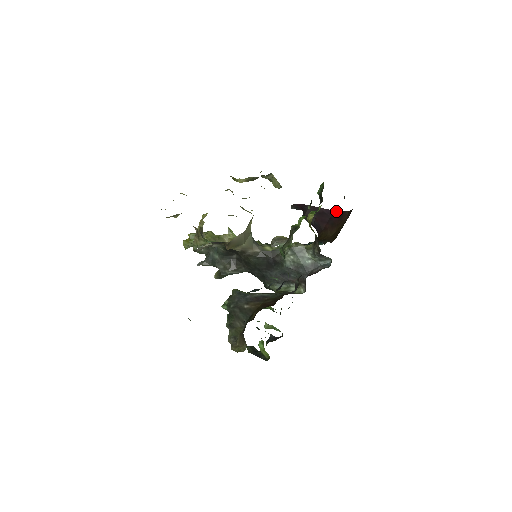
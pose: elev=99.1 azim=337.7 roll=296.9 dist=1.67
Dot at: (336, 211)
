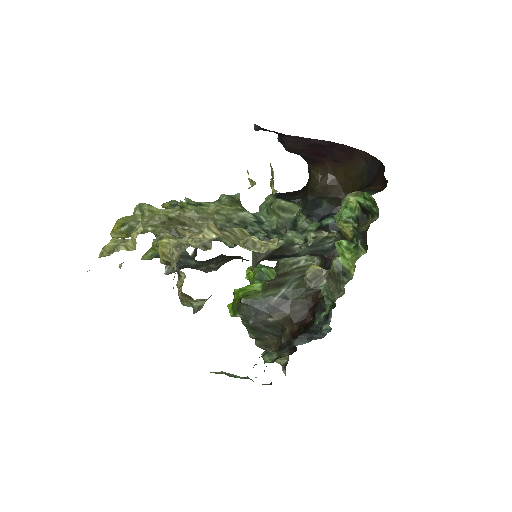
Dot at: (340, 145)
